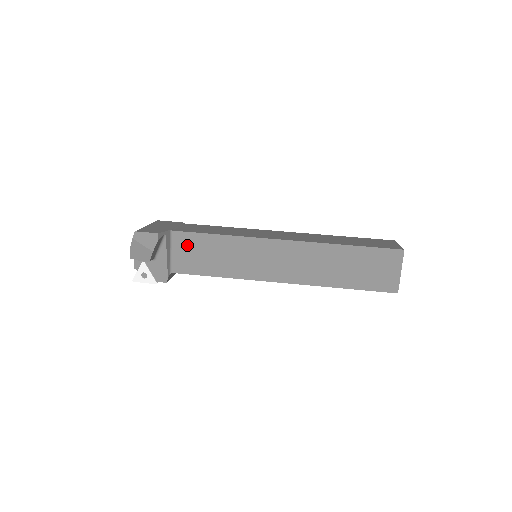
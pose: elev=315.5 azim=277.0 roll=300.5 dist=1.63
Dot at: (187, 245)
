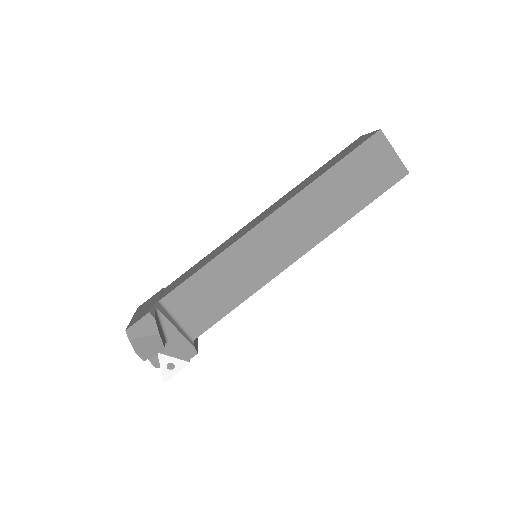
Dot at: (185, 301)
